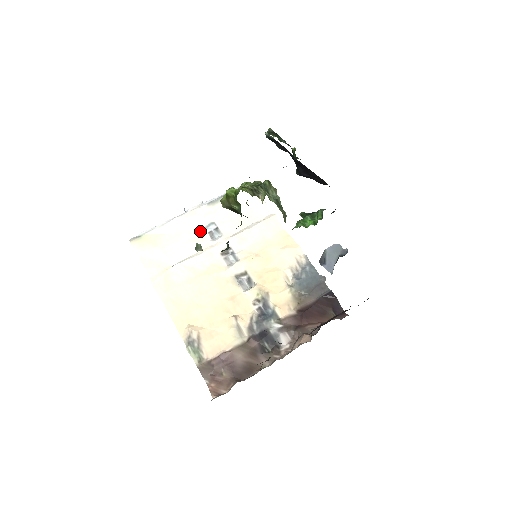
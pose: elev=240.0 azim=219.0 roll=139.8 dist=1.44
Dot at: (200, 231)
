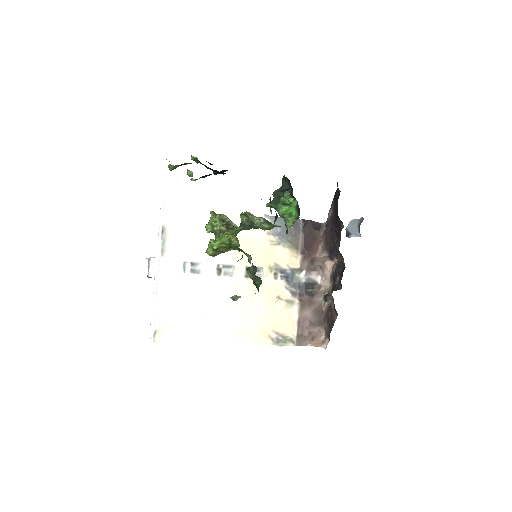
Dot at: (185, 278)
